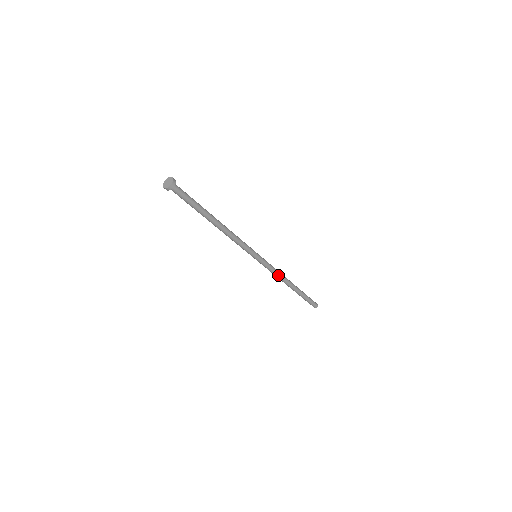
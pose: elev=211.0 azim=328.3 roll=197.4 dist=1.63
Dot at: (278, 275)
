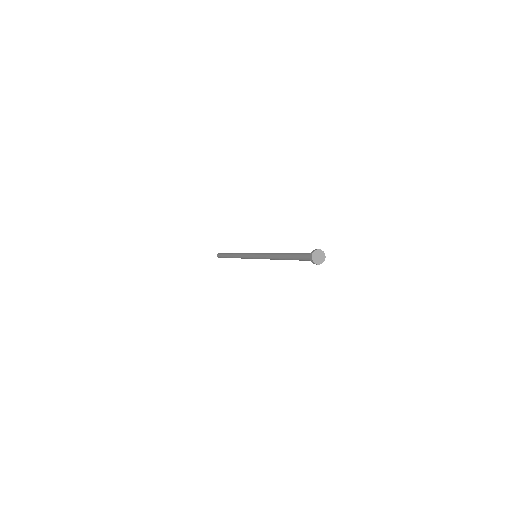
Dot at: (242, 258)
